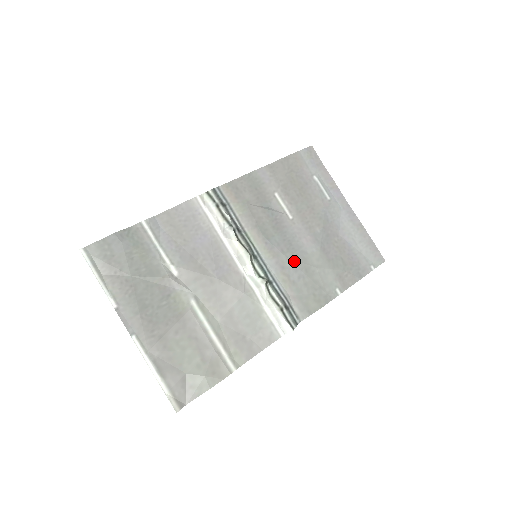
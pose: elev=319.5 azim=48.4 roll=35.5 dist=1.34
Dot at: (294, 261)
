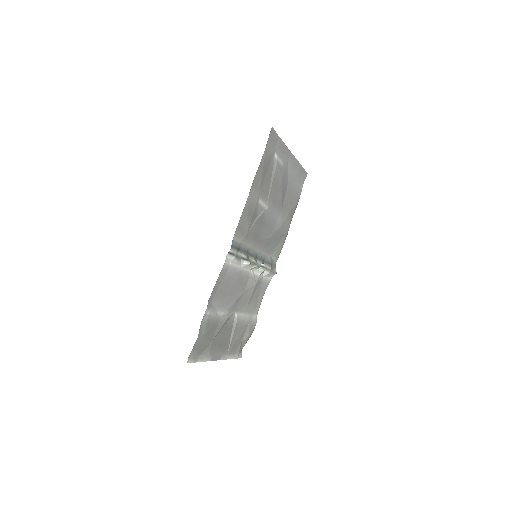
Dot at: (272, 236)
